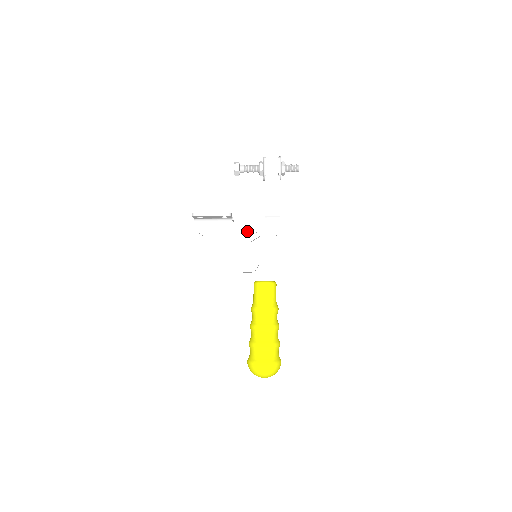
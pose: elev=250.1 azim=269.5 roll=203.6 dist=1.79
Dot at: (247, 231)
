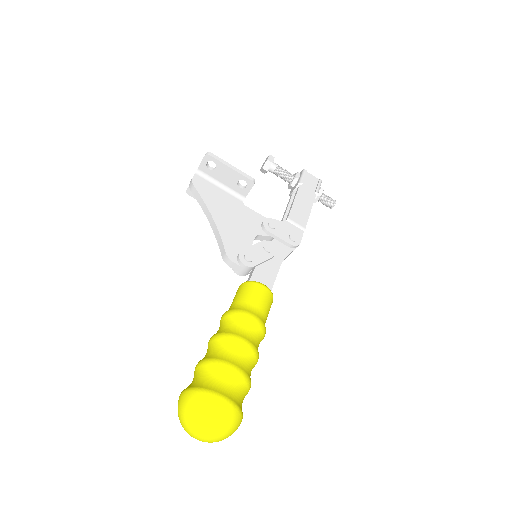
Dot at: (257, 222)
